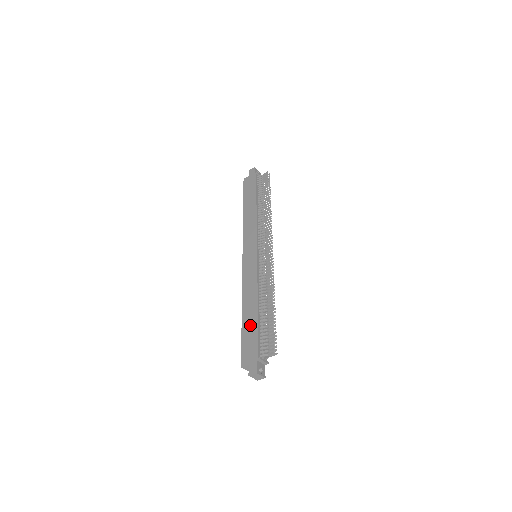
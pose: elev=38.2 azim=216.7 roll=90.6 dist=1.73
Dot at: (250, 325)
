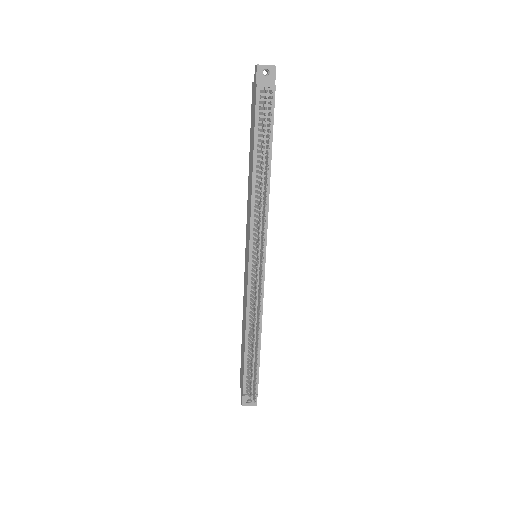
Dot at: (242, 352)
